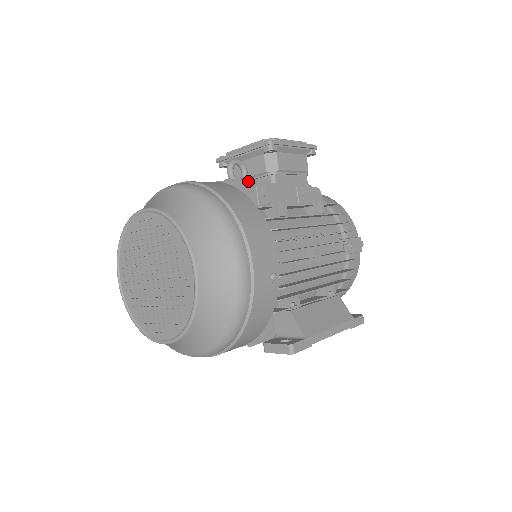
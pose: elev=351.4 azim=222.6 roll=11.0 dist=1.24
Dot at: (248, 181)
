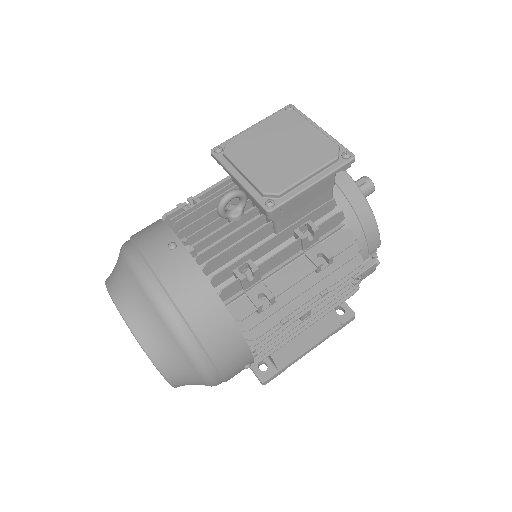
Dot at: (238, 244)
